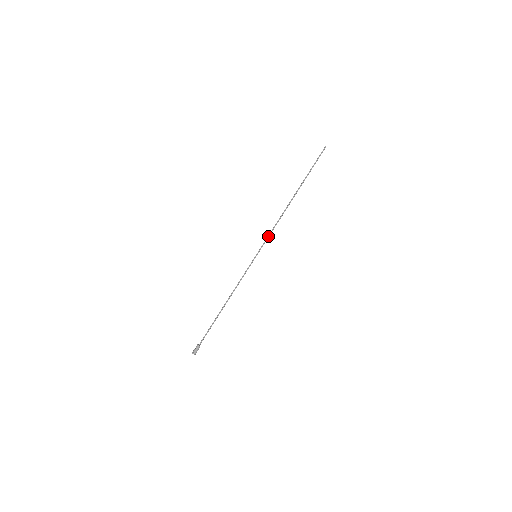
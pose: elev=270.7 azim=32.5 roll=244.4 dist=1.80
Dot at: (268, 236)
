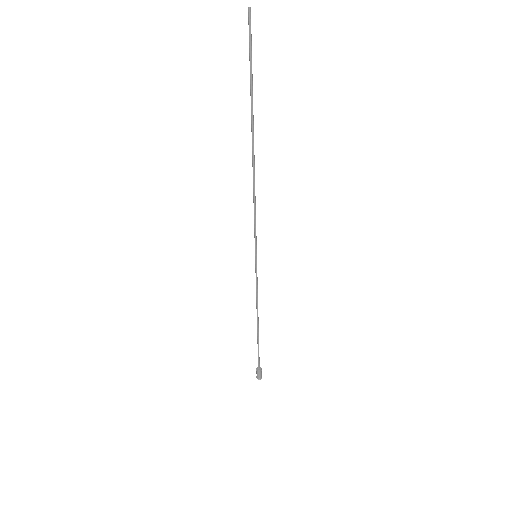
Dot at: (254, 223)
